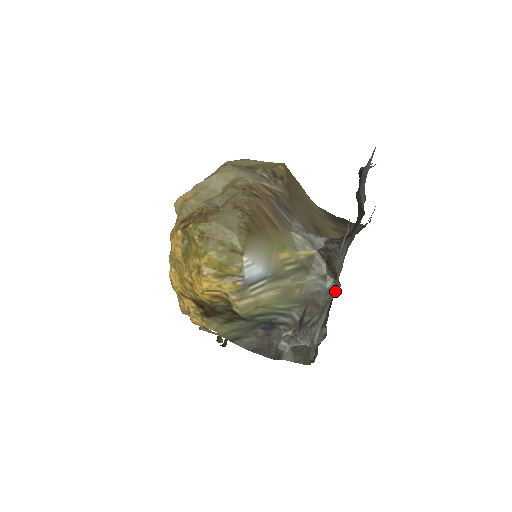
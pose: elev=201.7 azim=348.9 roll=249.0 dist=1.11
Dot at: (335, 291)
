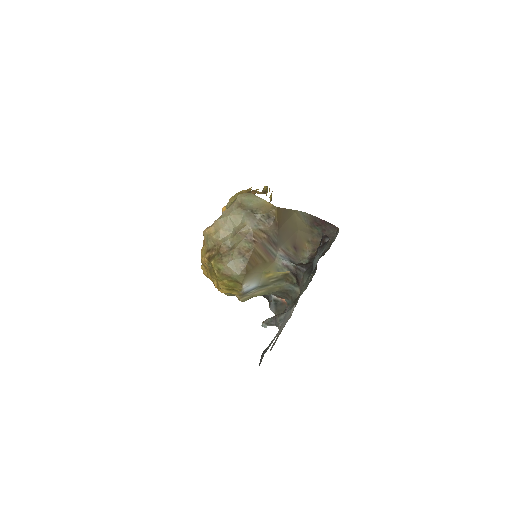
Dot at: (299, 293)
